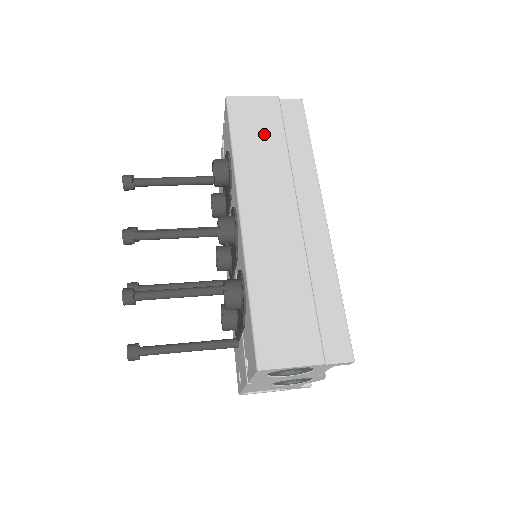
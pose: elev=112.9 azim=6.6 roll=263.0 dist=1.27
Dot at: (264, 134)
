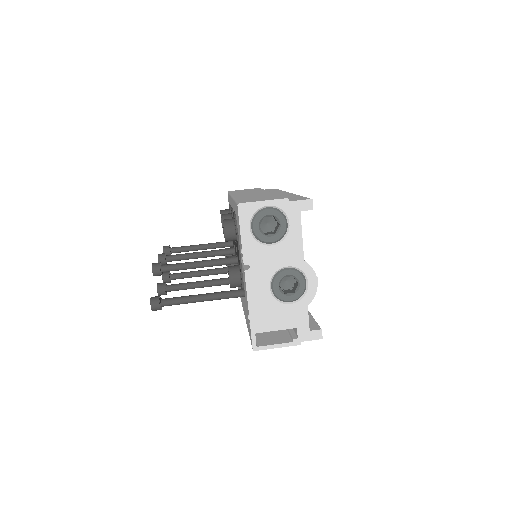
Dot at: (250, 190)
